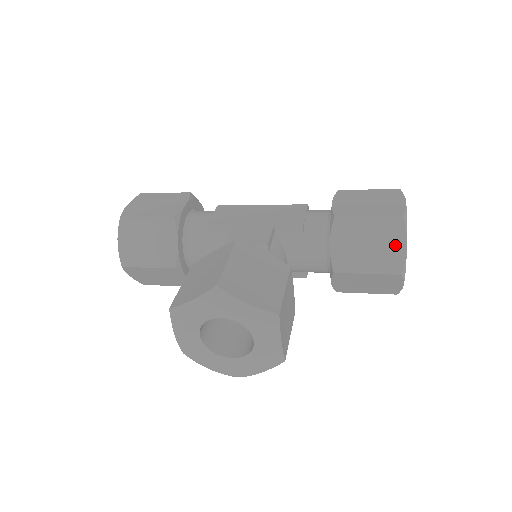
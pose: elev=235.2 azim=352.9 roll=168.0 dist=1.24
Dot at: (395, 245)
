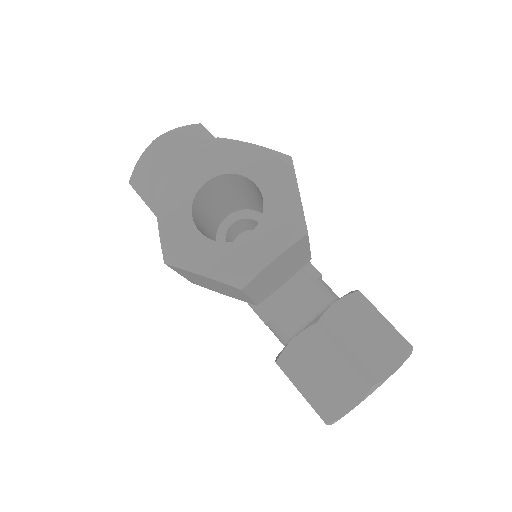
Dot at: (388, 358)
